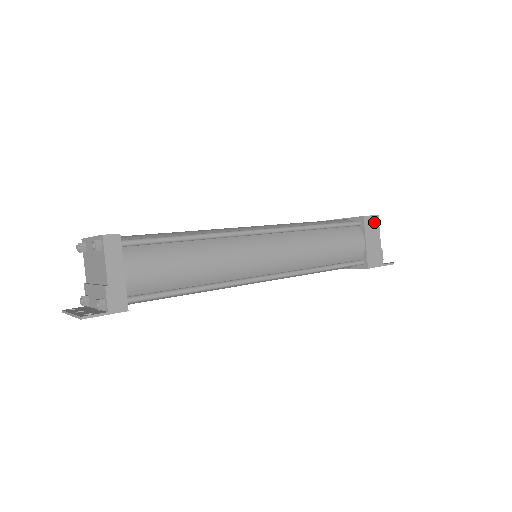
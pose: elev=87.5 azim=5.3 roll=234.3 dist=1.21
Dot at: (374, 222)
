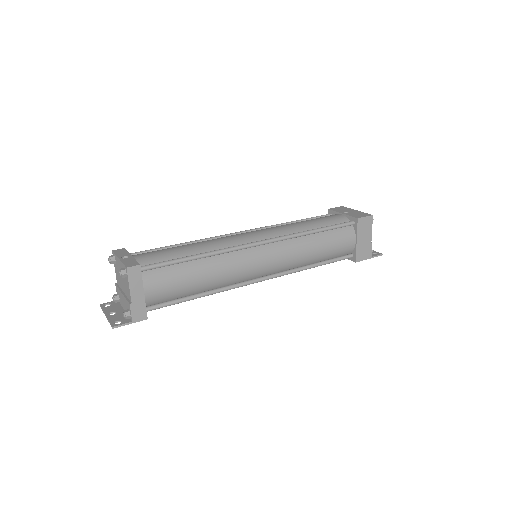
Dot at: (368, 222)
